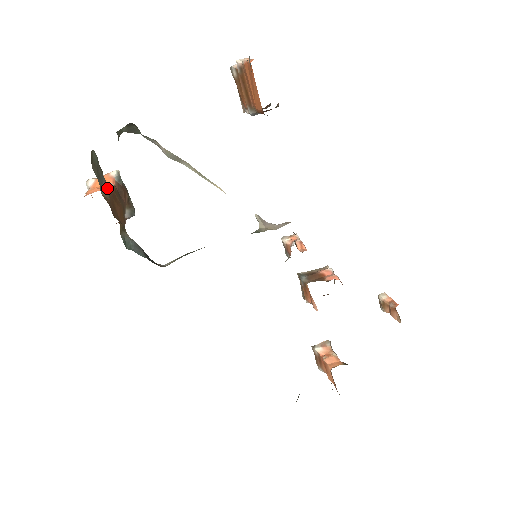
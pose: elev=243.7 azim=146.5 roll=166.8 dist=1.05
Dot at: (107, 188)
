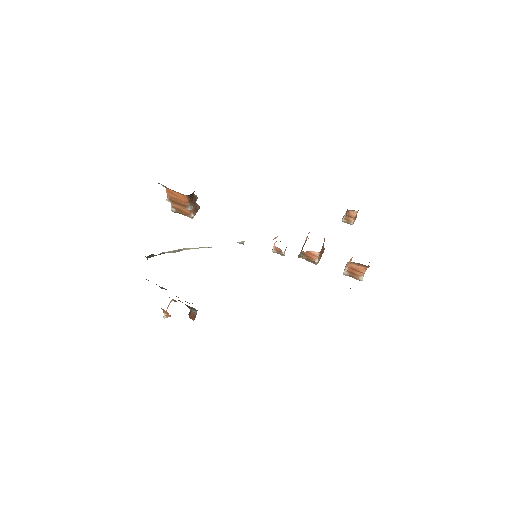
Dot at: (164, 288)
